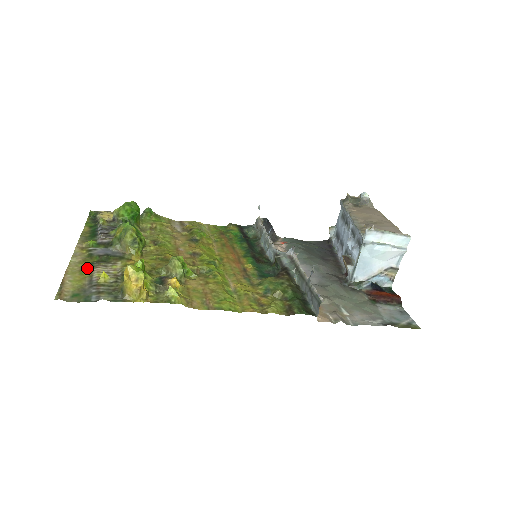
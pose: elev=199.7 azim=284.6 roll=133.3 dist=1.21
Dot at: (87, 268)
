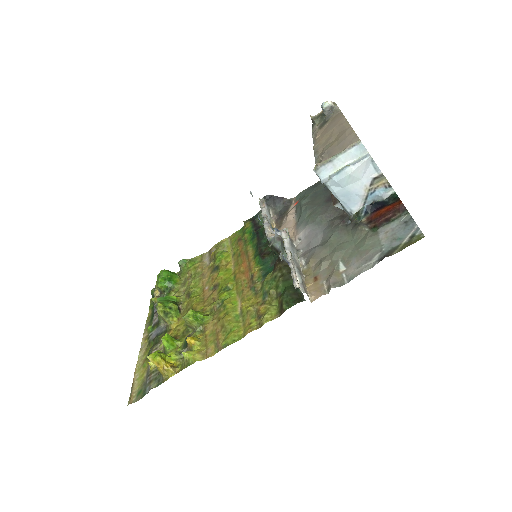
Dot at: (147, 358)
